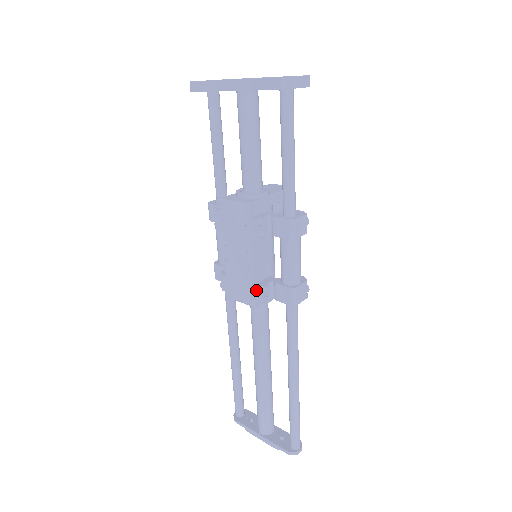
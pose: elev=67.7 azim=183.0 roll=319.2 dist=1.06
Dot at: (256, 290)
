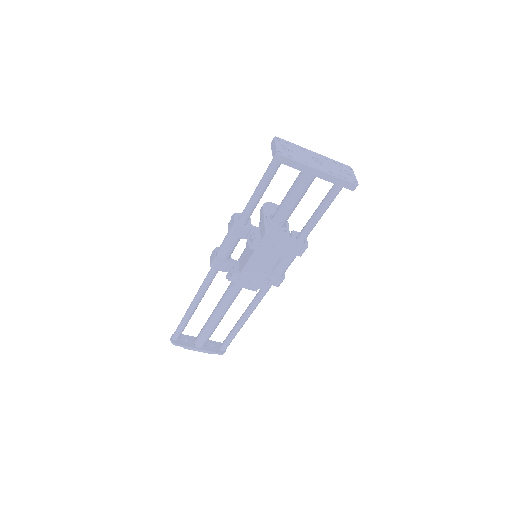
Dot at: (264, 283)
